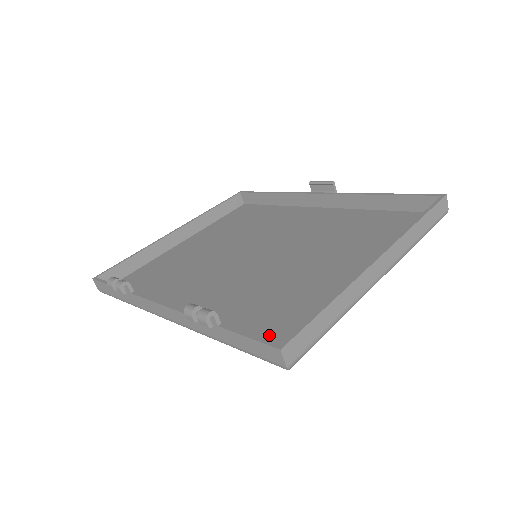
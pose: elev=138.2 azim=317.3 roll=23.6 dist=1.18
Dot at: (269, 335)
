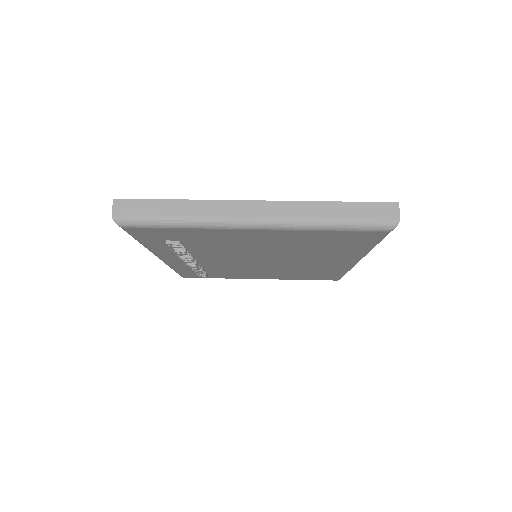
Dot at: occluded
